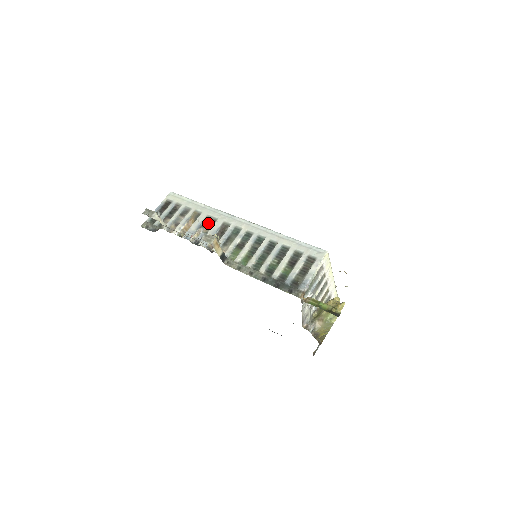
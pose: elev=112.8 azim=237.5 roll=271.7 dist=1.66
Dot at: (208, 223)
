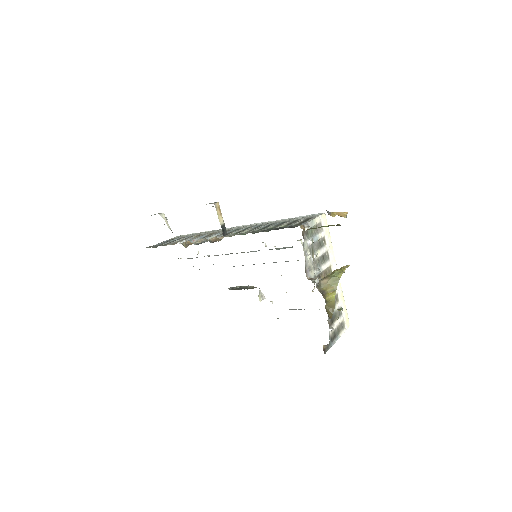
Dot at: occluded
